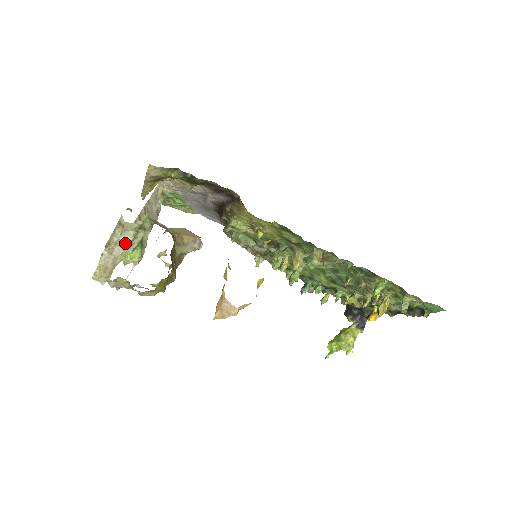
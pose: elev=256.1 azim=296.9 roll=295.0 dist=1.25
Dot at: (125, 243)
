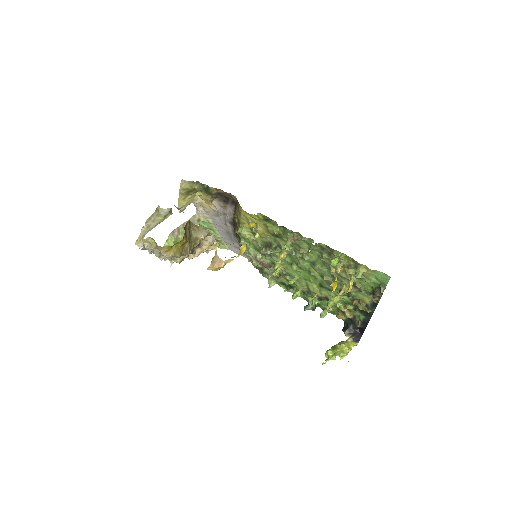
Dot at: (158, 221)
